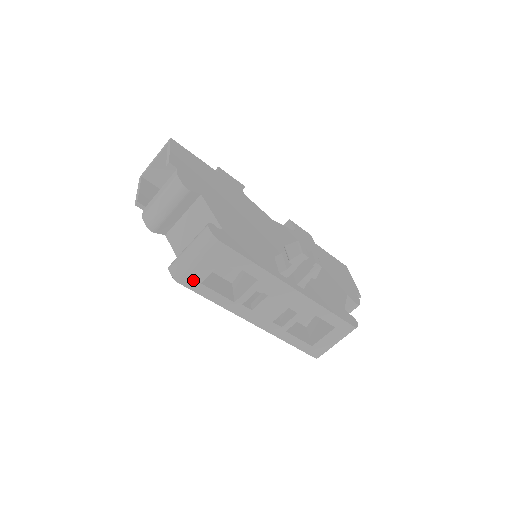
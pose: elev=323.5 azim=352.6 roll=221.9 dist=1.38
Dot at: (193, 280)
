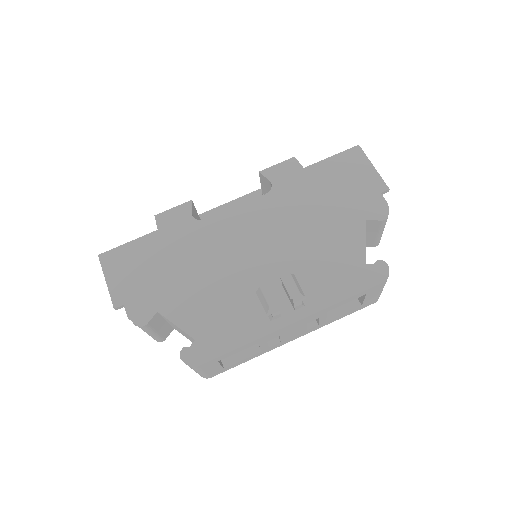
Dot at: (216, 372)
